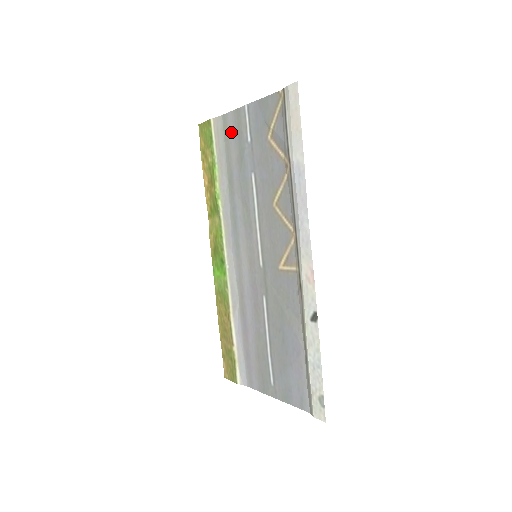
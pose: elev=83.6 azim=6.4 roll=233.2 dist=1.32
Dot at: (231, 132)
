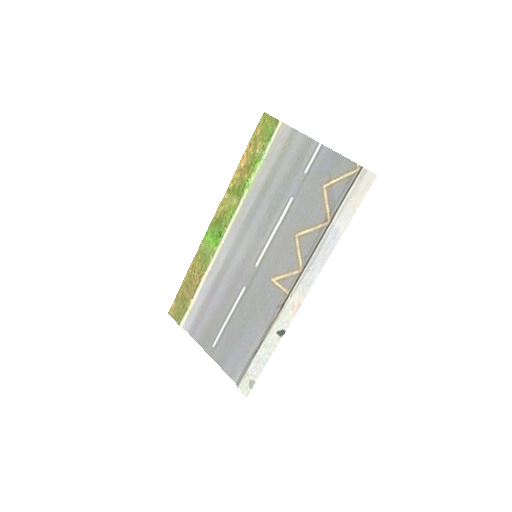
Dot at: (293, 149)
